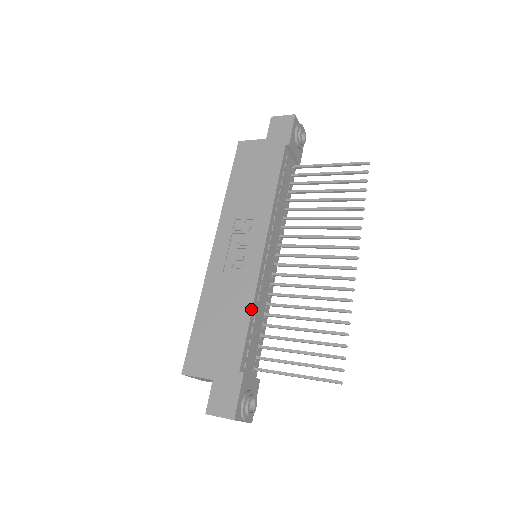
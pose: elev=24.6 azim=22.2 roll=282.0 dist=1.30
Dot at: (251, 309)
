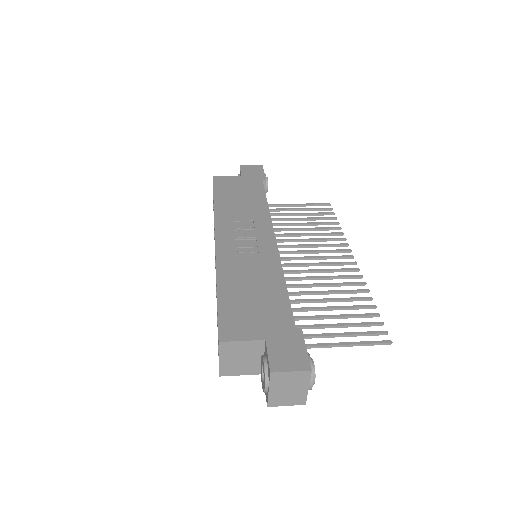
Dot at: (284, 278)
